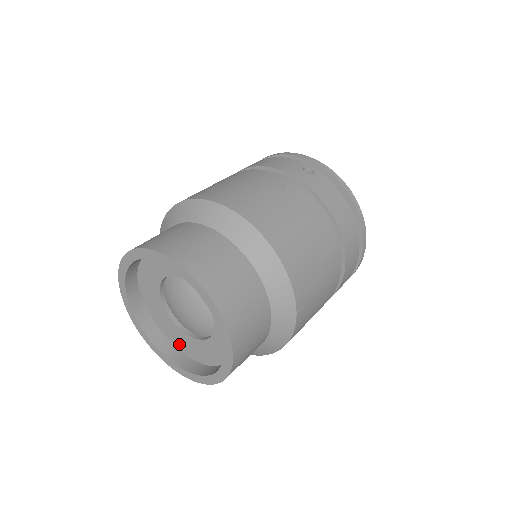
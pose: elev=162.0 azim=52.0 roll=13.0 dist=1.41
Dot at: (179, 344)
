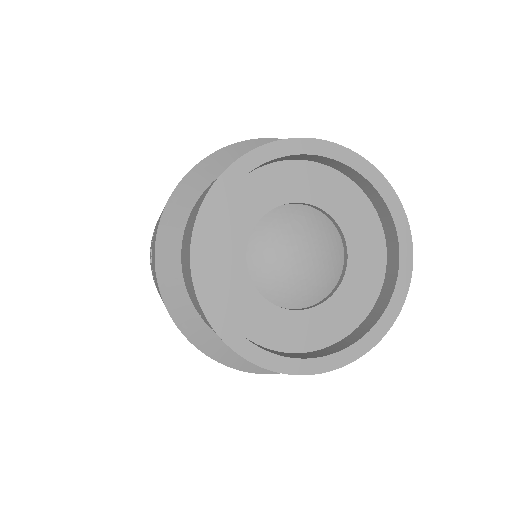
Dot at: (281, 347)
